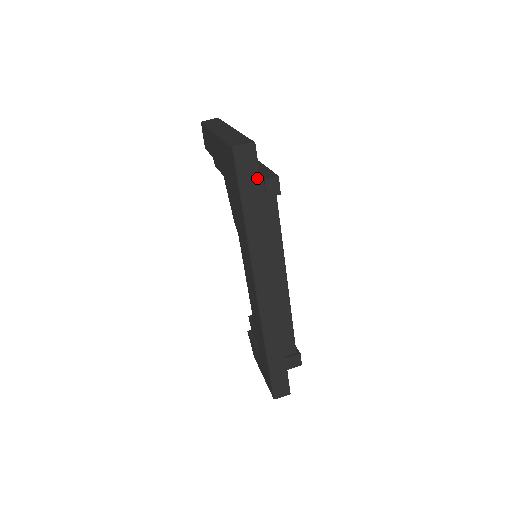
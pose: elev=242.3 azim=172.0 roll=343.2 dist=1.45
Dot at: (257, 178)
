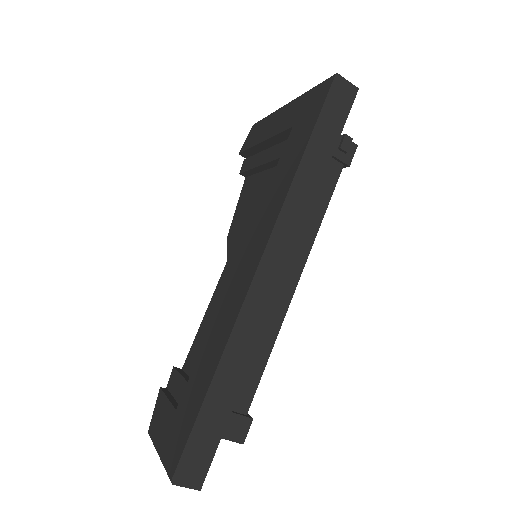
Dot at: (341, 124)
